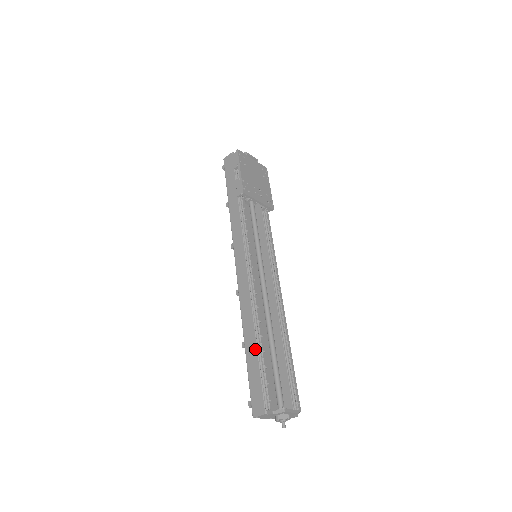
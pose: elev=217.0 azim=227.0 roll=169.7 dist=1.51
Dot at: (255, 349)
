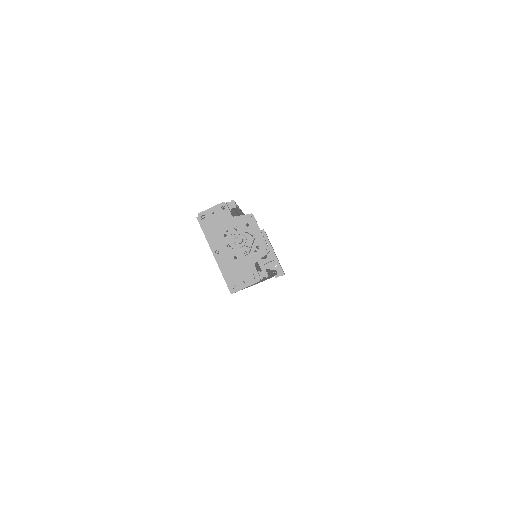
Dot at: occluded
